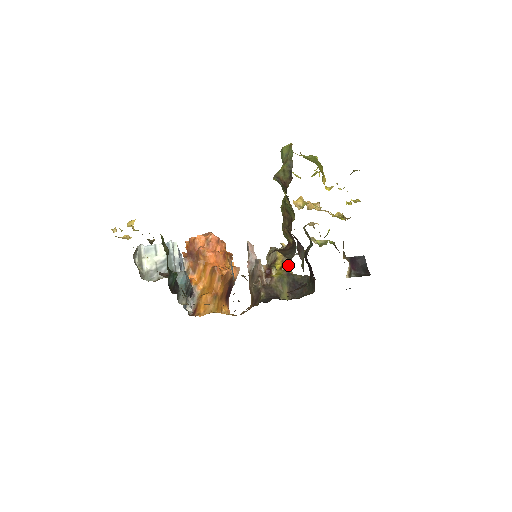
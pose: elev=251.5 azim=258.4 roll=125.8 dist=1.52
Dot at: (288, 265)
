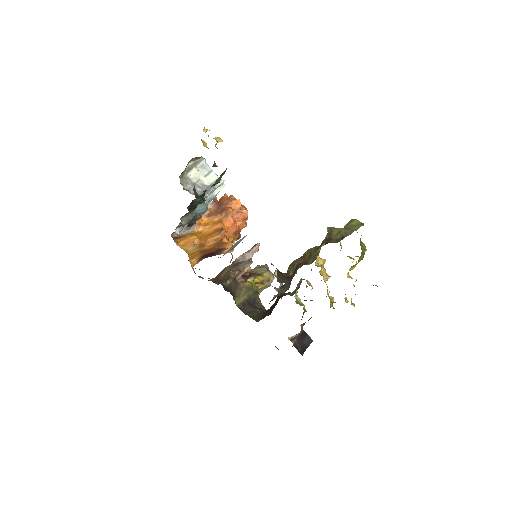
Dot at: (263, 287)
